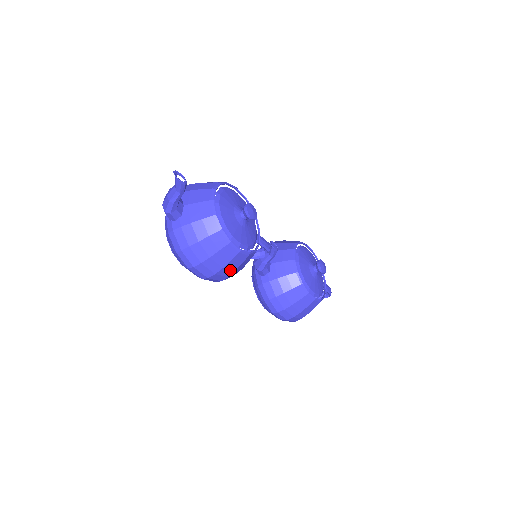
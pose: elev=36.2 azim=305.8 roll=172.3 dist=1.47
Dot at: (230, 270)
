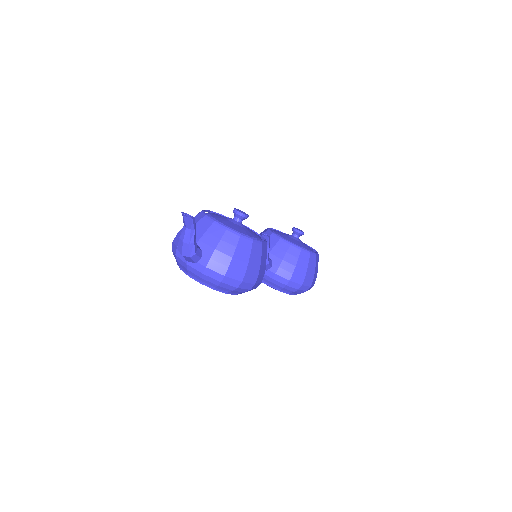
Dot at: (263, 266)
